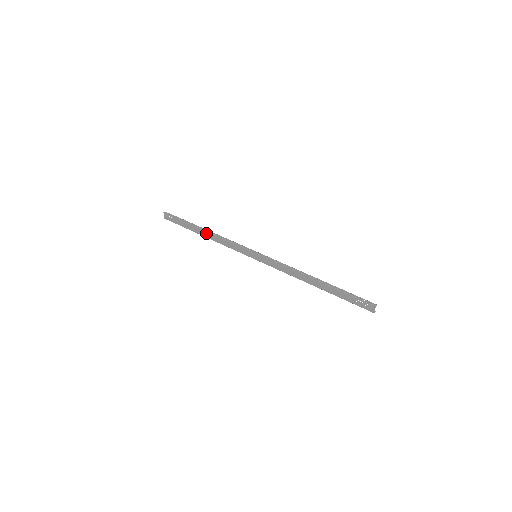
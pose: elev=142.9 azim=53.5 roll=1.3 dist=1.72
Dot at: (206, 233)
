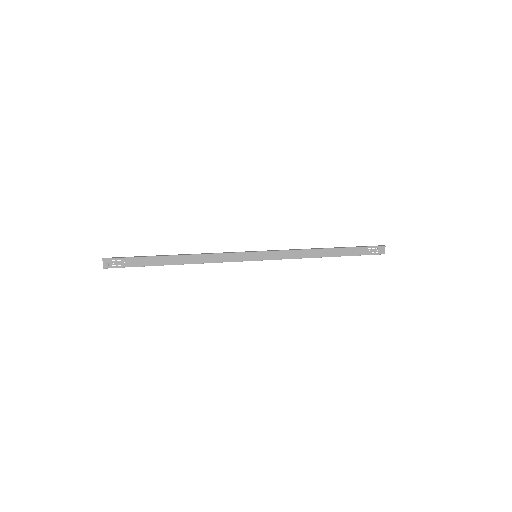
Dot at: (182, 258)
